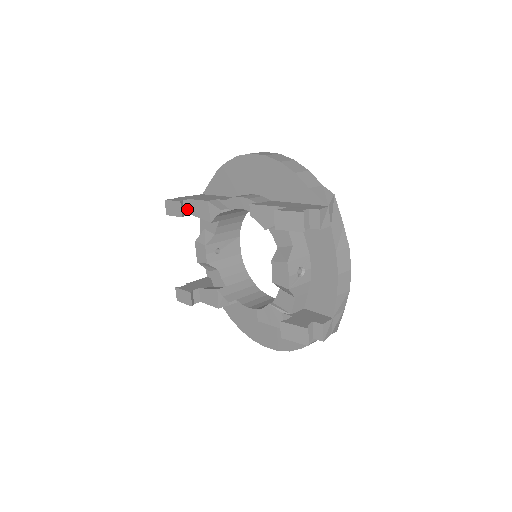
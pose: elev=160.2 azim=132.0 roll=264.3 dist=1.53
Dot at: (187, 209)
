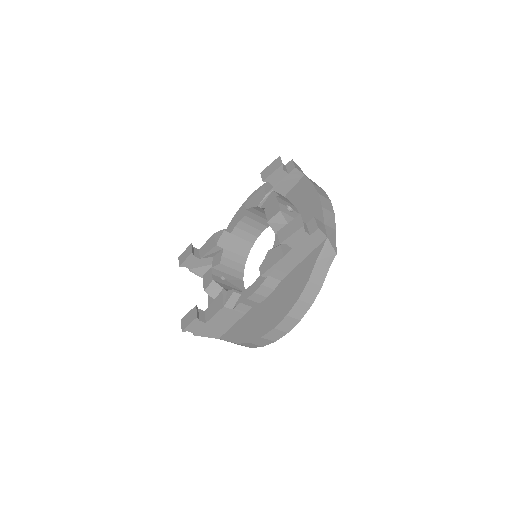
Dot at: (197, 254)
